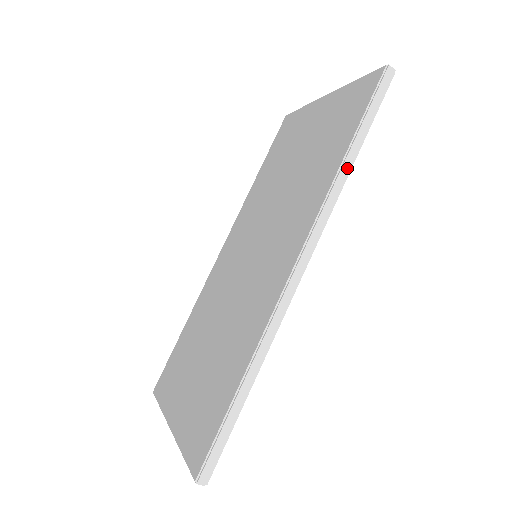
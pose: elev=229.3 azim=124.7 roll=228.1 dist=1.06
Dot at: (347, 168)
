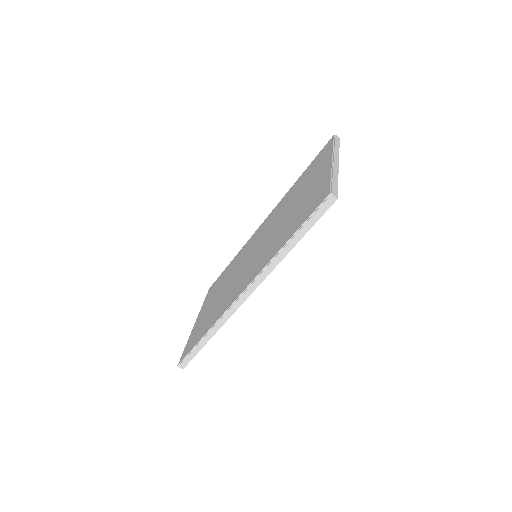
Dot at: (283, 254)
